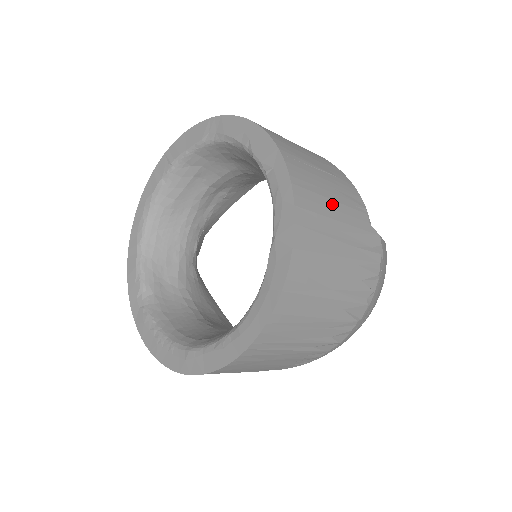
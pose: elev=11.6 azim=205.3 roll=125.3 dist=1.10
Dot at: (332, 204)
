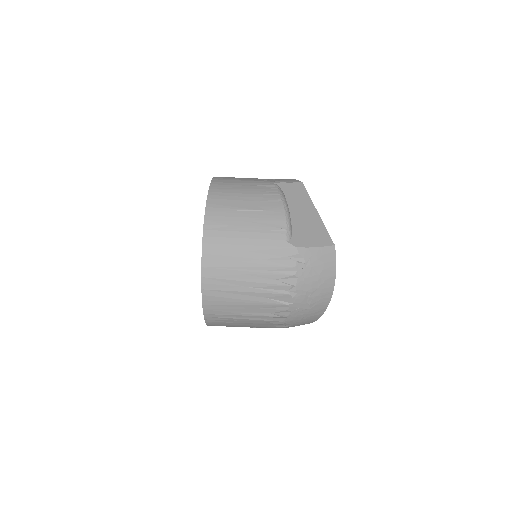
Dot at: (241, 235)
